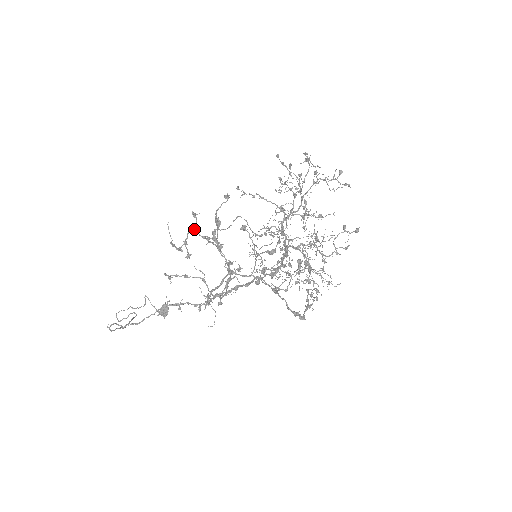
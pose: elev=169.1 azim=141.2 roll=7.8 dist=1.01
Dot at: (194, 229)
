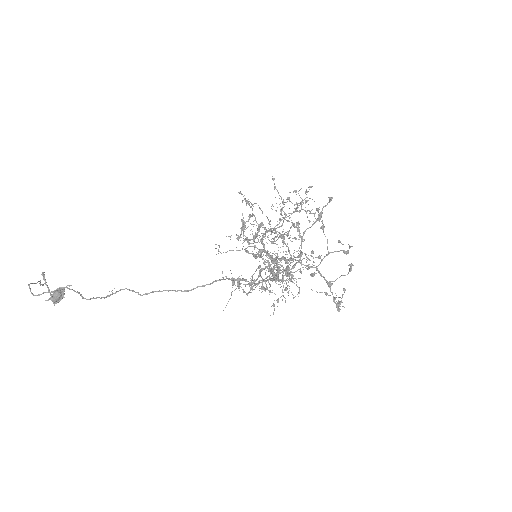
Dot at: (254, 215)
